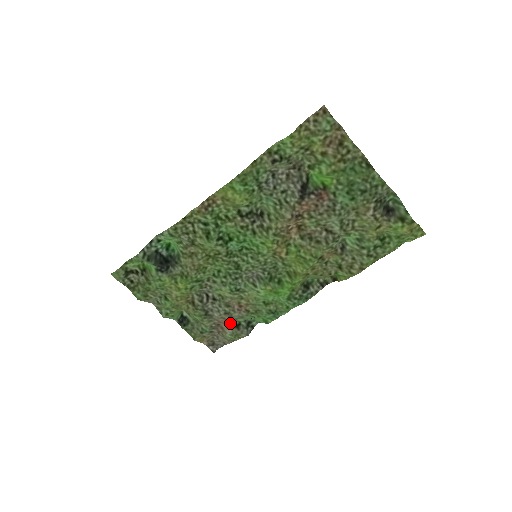
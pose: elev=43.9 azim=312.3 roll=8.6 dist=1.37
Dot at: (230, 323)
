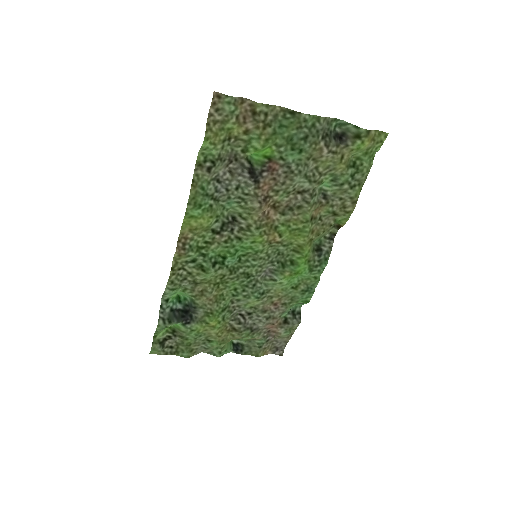
Dot at: (277, 323)
